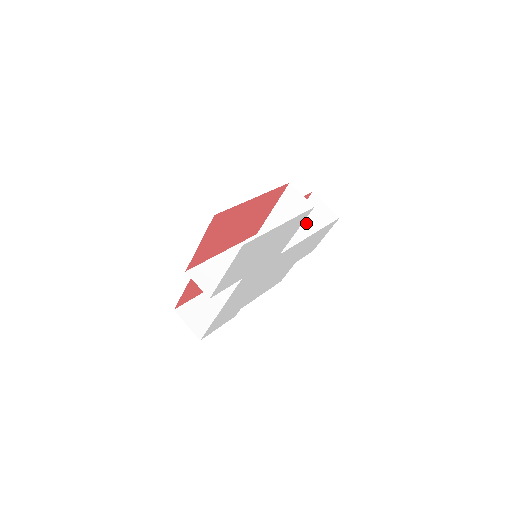
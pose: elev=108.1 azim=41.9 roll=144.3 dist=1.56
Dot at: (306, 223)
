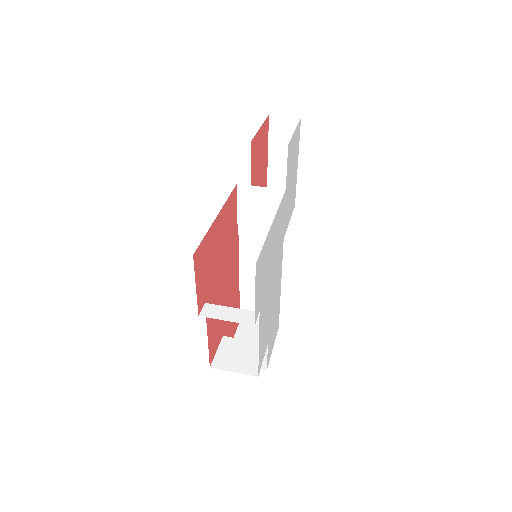
Dot at: occluded
